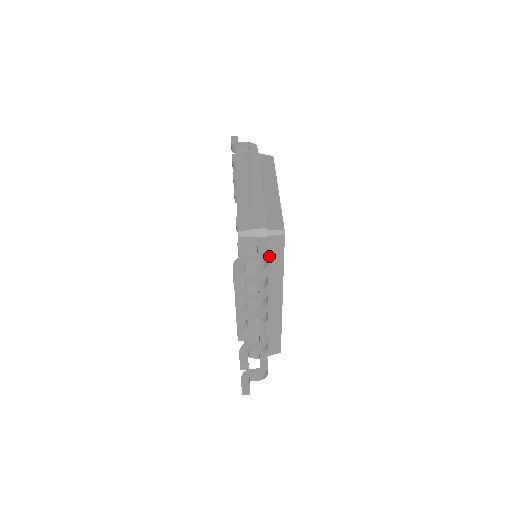
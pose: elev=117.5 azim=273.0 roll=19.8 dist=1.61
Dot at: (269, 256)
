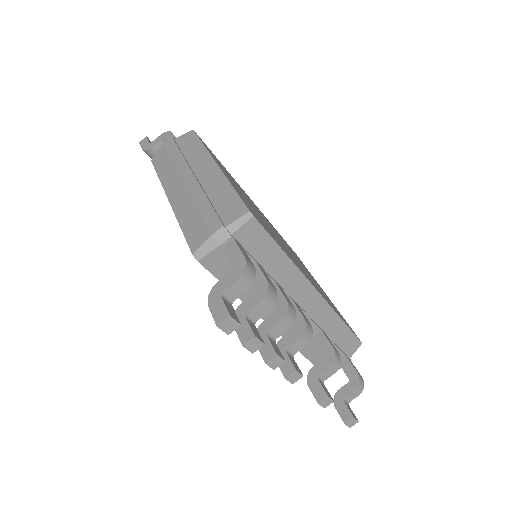
Dot at: (256, 255)
